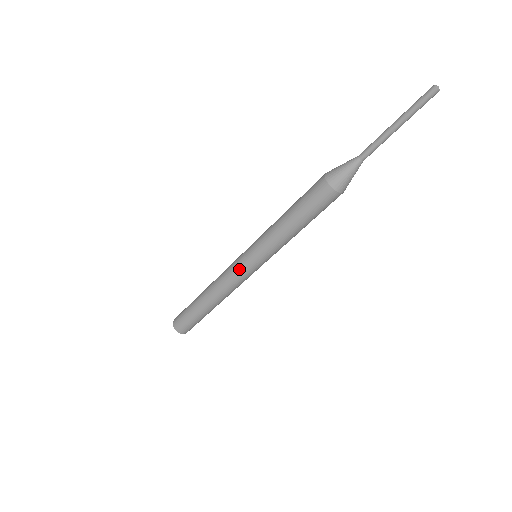
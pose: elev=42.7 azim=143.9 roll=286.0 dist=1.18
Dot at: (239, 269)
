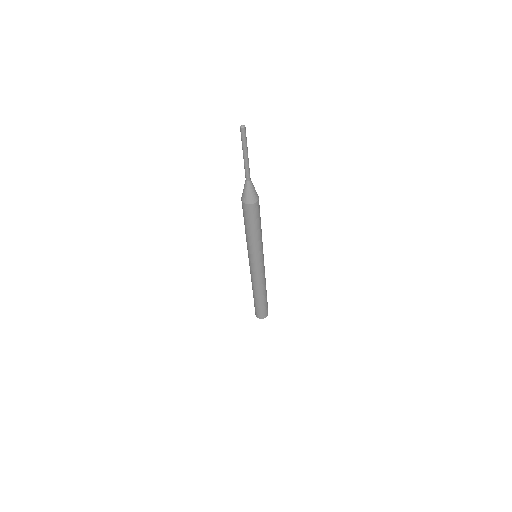
Dot at: (254, 269)
